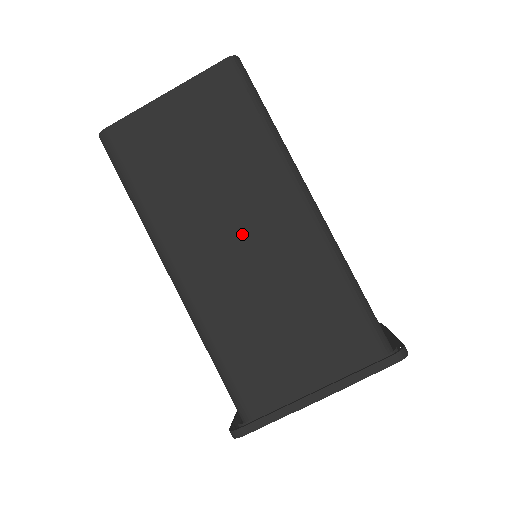
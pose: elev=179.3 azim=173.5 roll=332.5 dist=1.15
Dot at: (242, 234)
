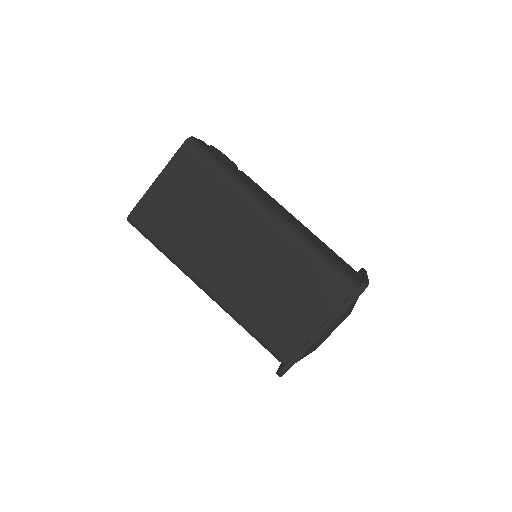
Dot at: (237, 248)
